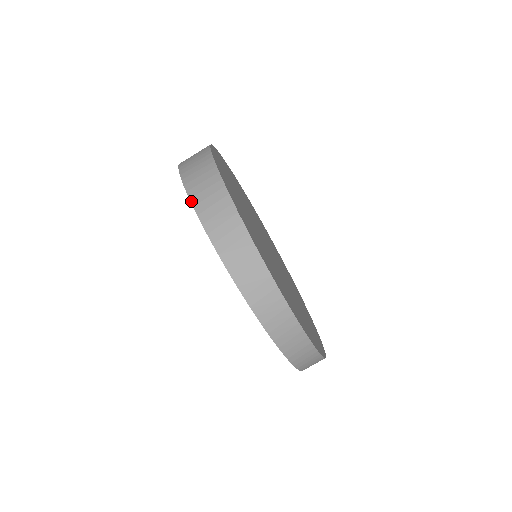
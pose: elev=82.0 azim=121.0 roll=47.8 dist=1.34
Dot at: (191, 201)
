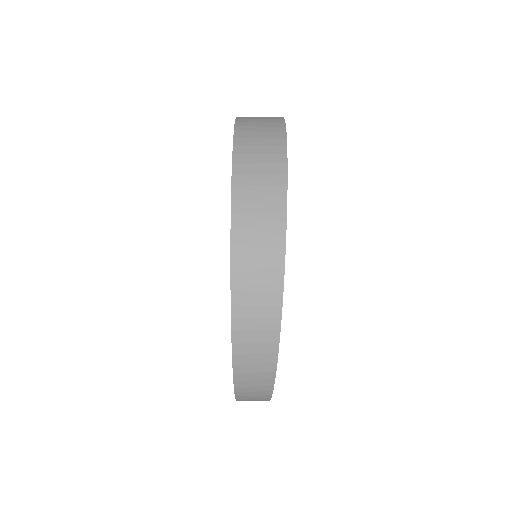
Dot at: (232, 336)
